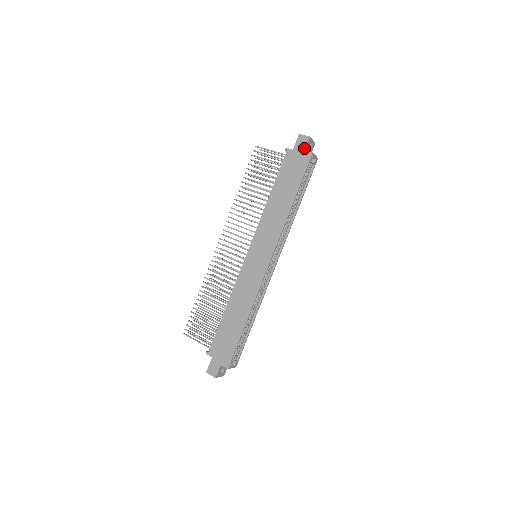
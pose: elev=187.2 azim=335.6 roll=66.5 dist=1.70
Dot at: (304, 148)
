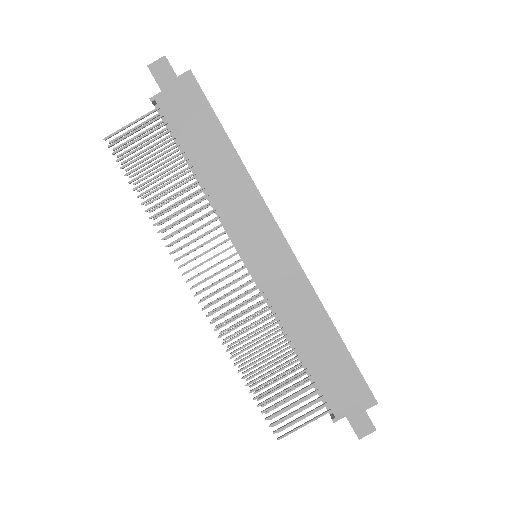
Dot at: (173, 75)
